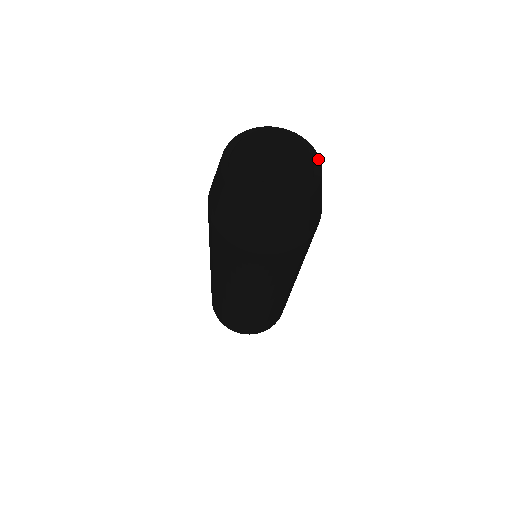
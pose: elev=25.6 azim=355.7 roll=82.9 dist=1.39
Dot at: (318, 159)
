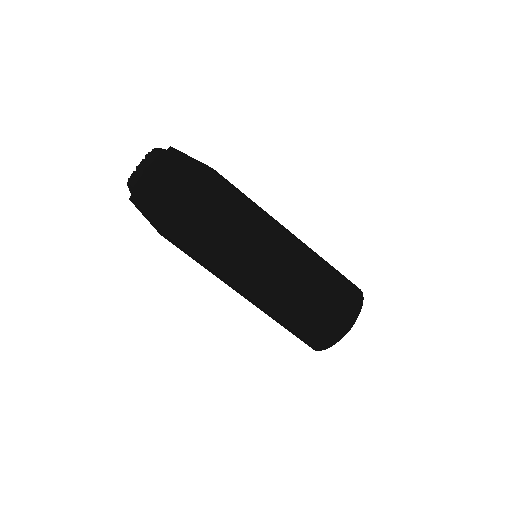
Dot at: occluded
